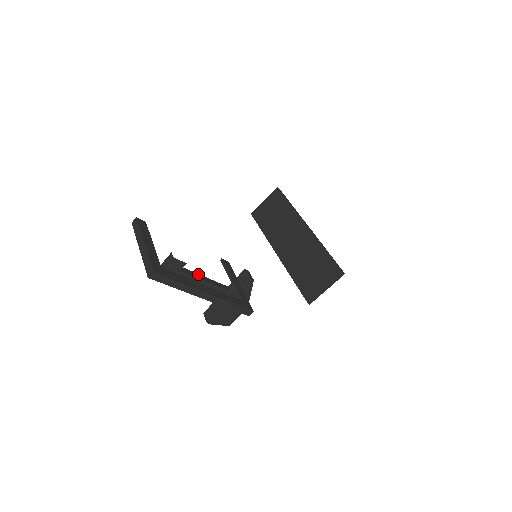
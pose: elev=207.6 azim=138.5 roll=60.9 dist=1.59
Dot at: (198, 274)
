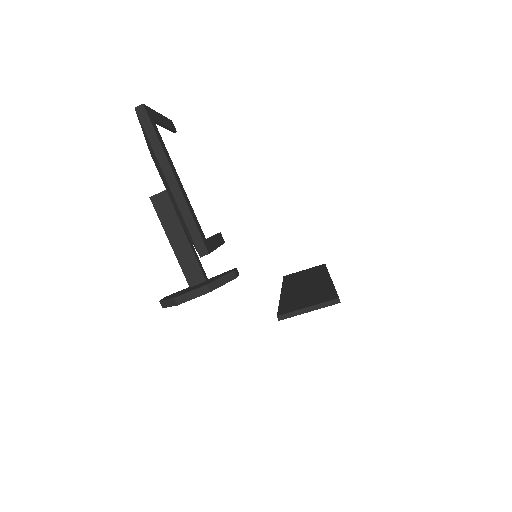
Dot at: occluded
